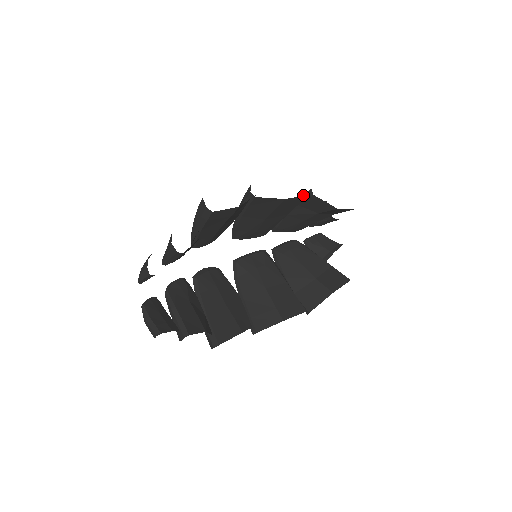
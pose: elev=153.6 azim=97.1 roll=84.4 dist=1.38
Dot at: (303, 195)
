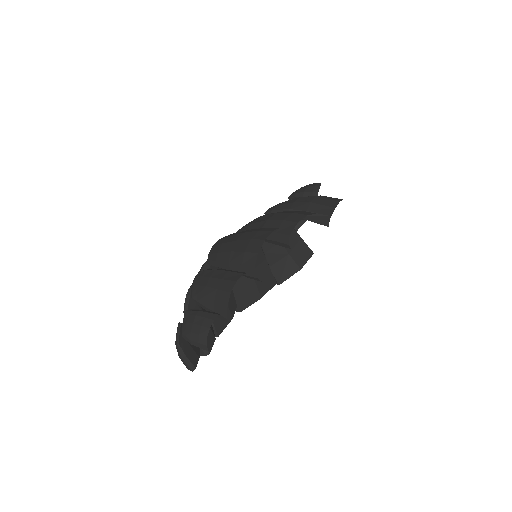
Dot at: (318, 219)
